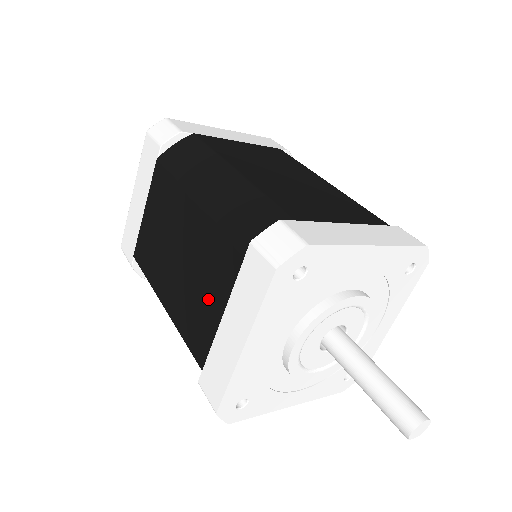
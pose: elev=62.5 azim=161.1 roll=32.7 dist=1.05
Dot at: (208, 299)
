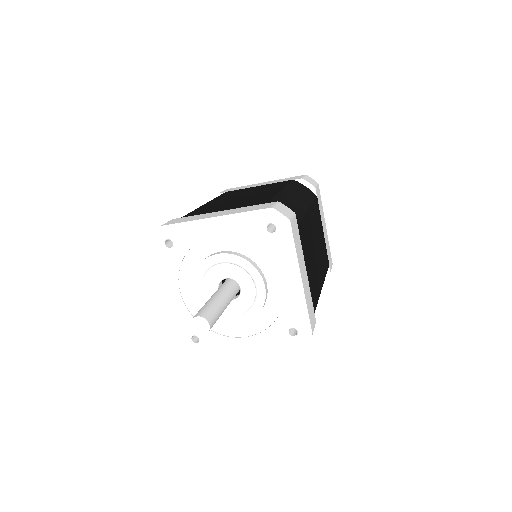
Dot at: occluded
